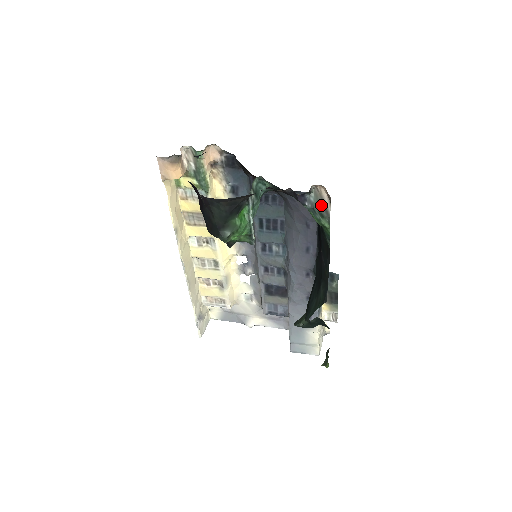
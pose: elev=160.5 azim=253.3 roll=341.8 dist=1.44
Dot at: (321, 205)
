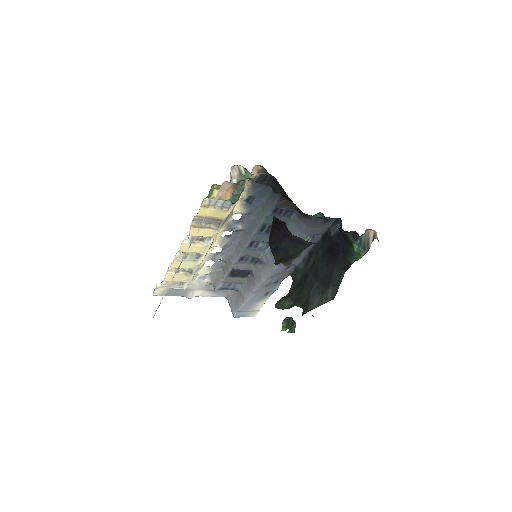
Dot at: (366, 242)
